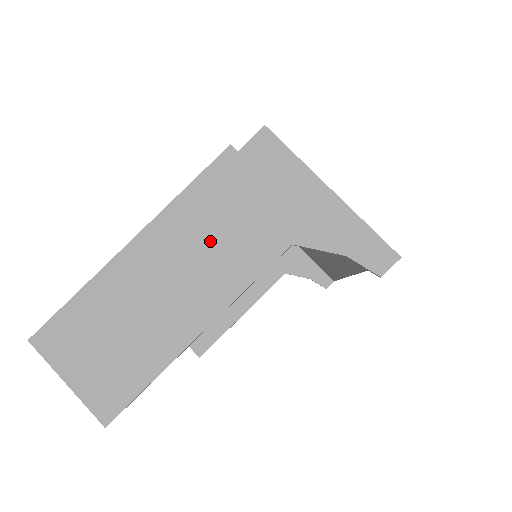
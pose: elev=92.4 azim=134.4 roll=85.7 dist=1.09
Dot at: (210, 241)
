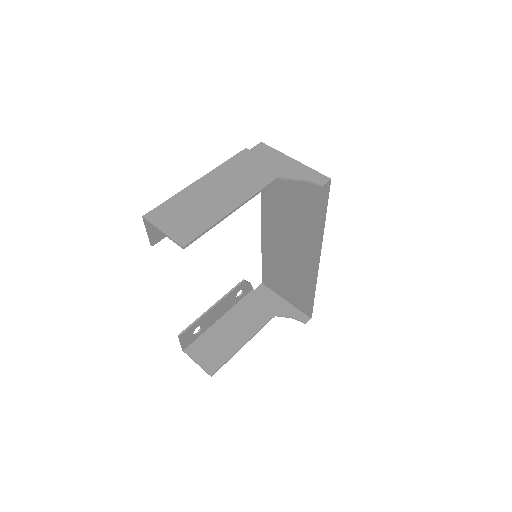
Dot at: (238, 178)
